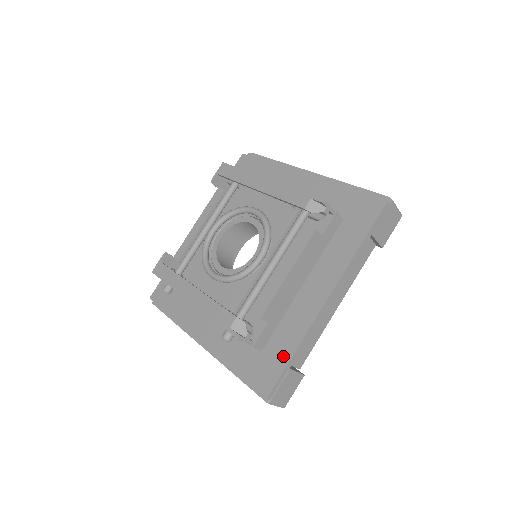
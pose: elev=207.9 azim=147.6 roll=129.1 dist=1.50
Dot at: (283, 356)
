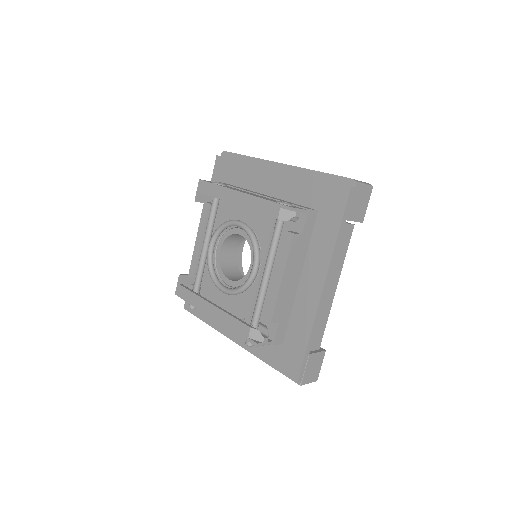
Dot at: (300, 346)
